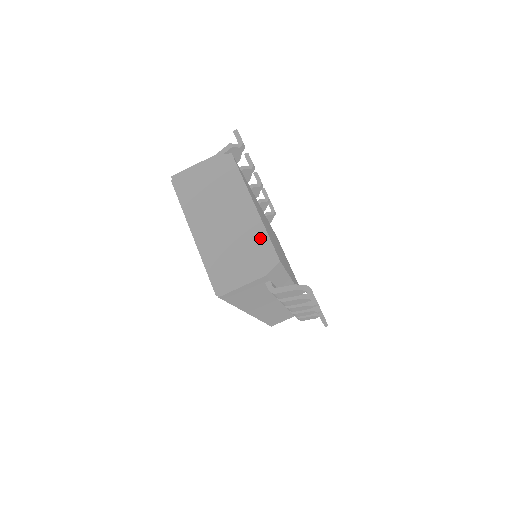
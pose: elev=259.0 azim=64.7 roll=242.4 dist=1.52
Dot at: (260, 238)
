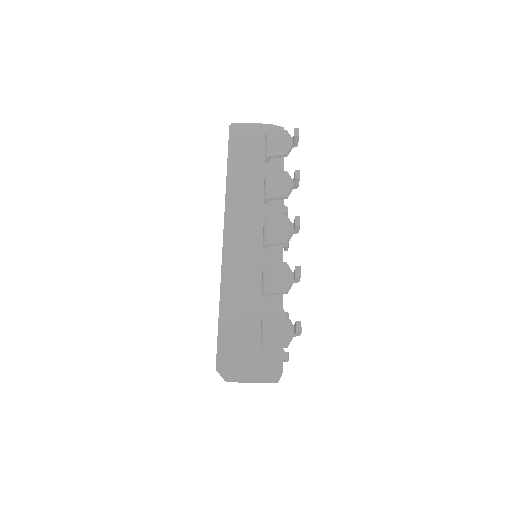
Dot at: occluded
